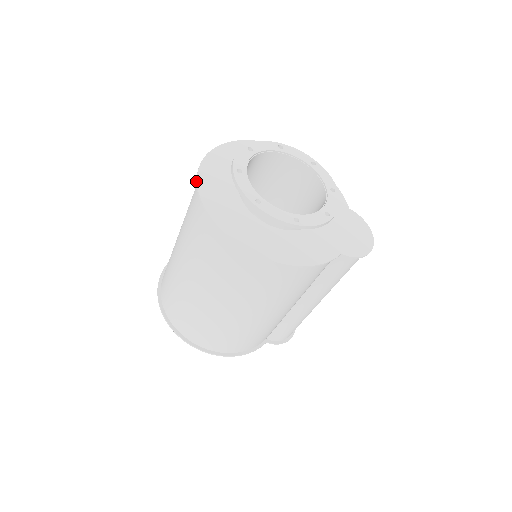
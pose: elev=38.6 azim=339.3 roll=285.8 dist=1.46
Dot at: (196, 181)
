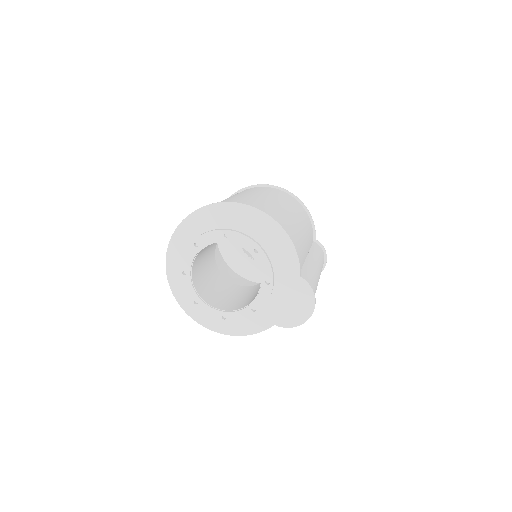
Dot at: (166, 262)
